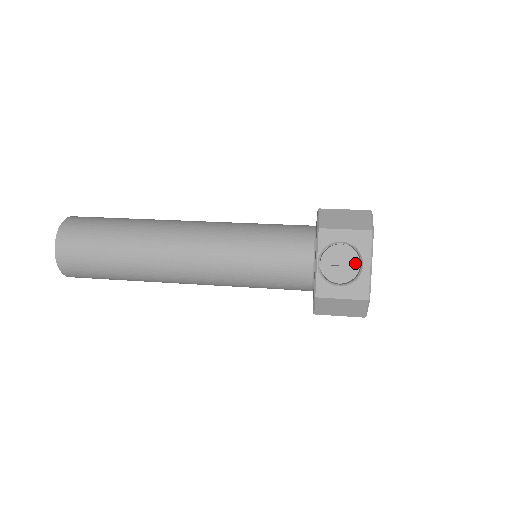
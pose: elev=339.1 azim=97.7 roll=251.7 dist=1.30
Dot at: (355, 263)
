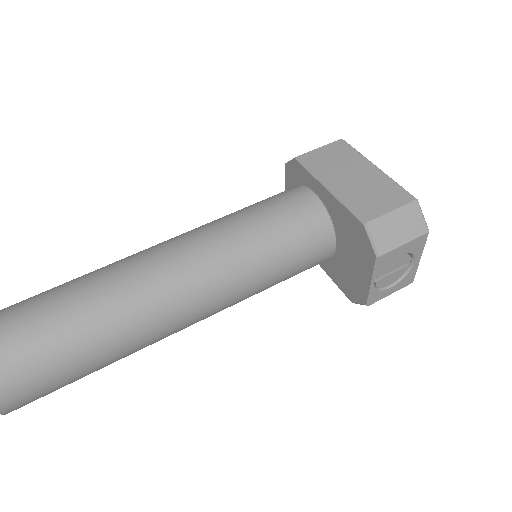
Dot at: occluded
